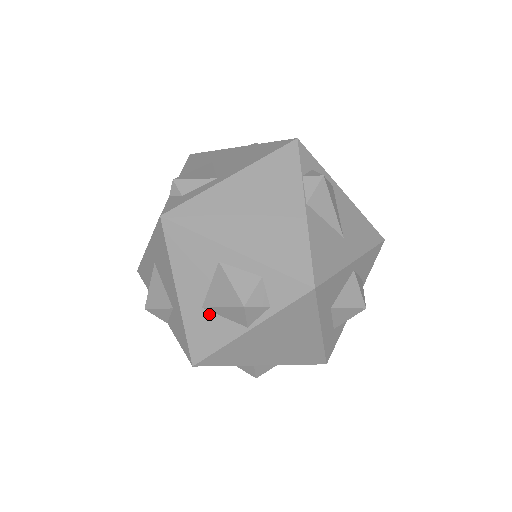
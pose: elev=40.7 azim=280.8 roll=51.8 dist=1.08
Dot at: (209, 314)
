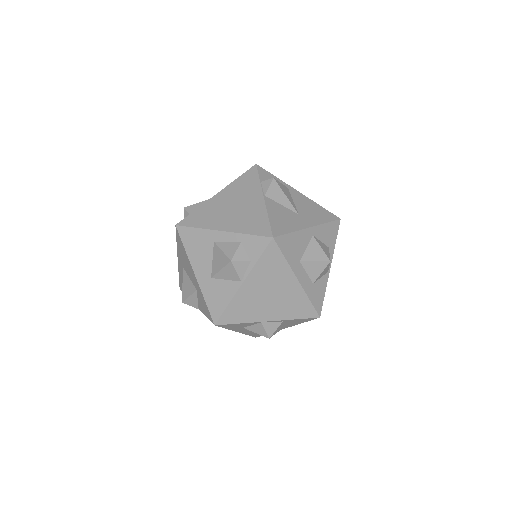
Dot at: (216, 281)
